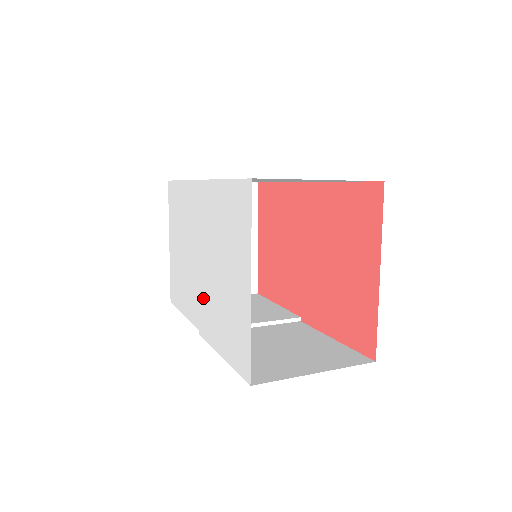
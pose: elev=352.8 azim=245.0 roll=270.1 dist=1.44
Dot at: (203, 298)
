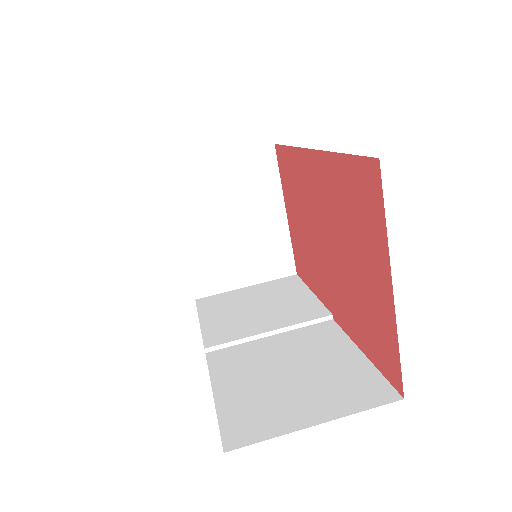
Dot at: occluded
